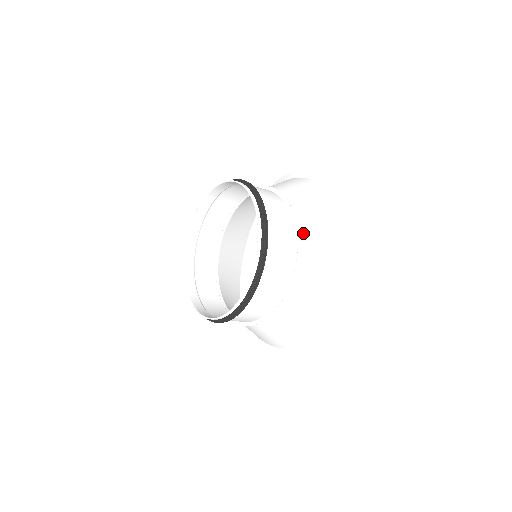
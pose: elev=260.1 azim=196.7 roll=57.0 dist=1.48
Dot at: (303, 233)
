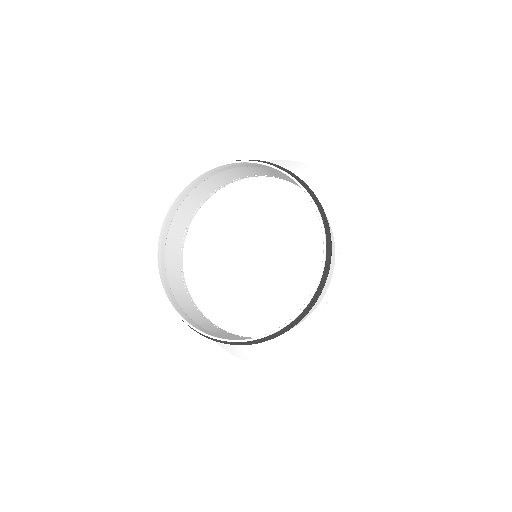
Dot at: (320, 312)
